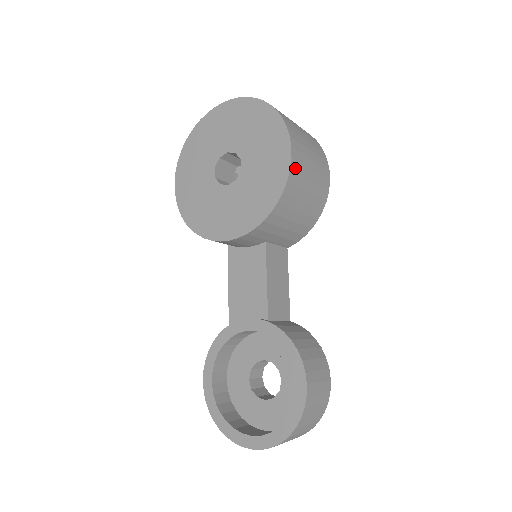
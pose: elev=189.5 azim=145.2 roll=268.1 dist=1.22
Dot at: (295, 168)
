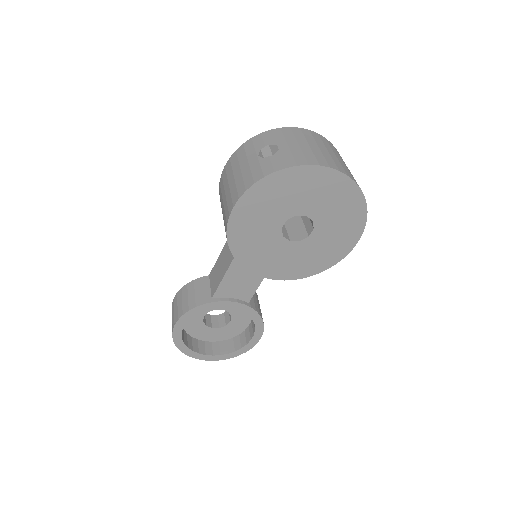
Dot at: occluded
